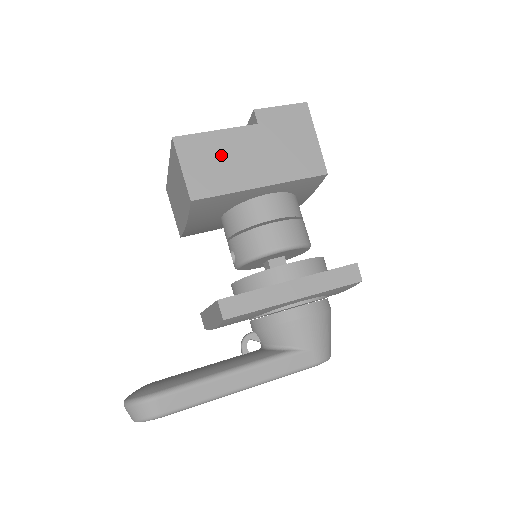
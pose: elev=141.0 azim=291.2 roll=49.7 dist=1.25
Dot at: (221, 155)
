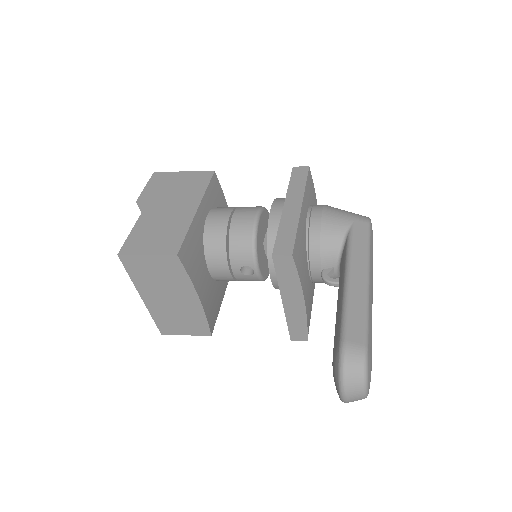
Dot at: (155, 228)
